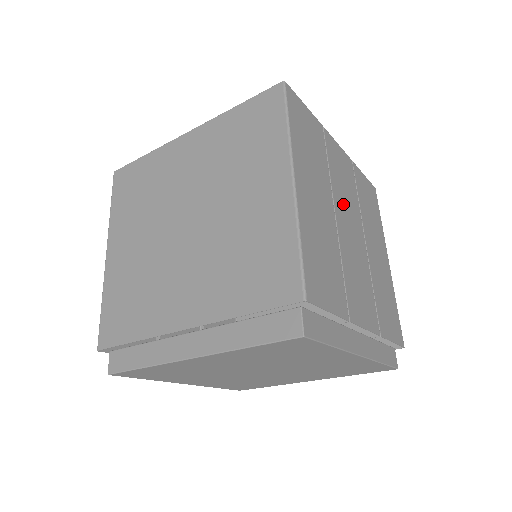
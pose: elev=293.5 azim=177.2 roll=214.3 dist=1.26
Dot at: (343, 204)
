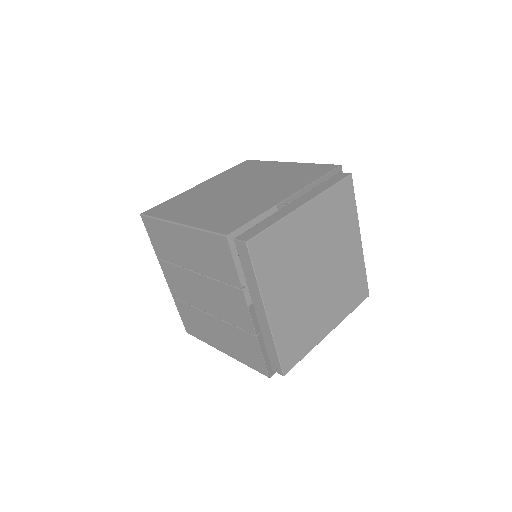
Dot at: occluded
